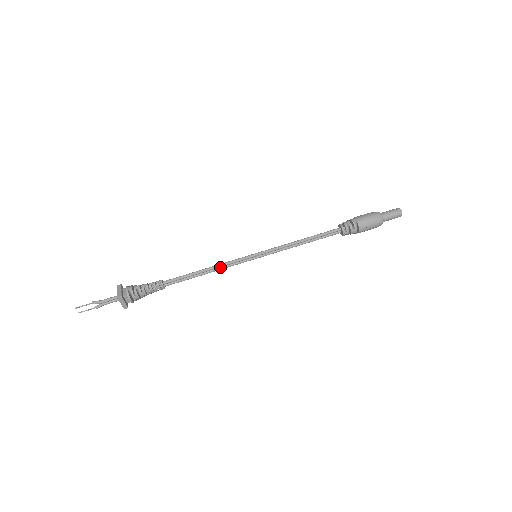
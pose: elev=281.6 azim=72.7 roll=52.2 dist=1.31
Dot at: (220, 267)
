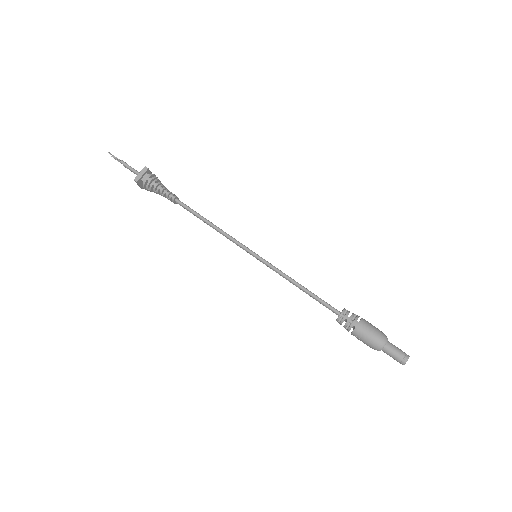
Dot at: (223, 234)
